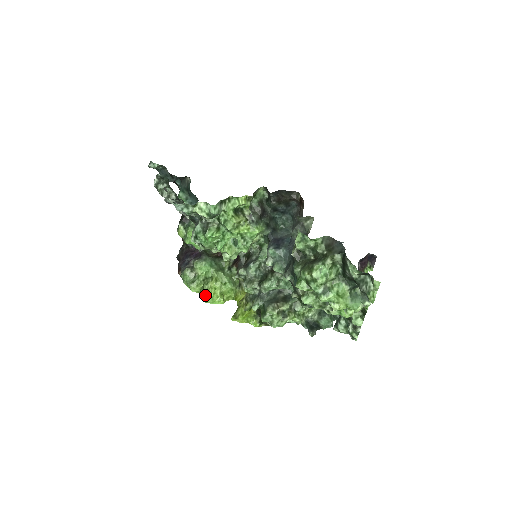
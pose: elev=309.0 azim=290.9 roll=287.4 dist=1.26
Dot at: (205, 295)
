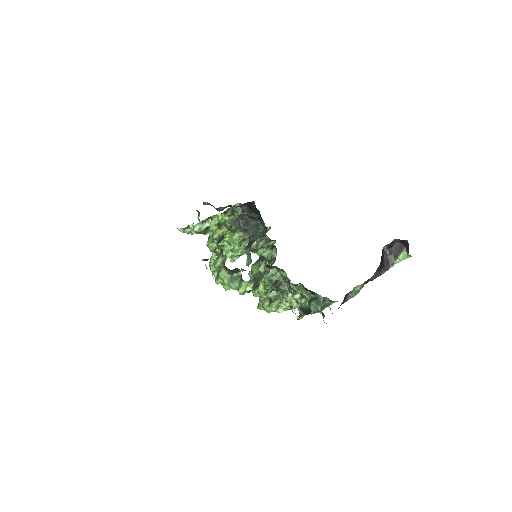
Dot at: (252, 290)
